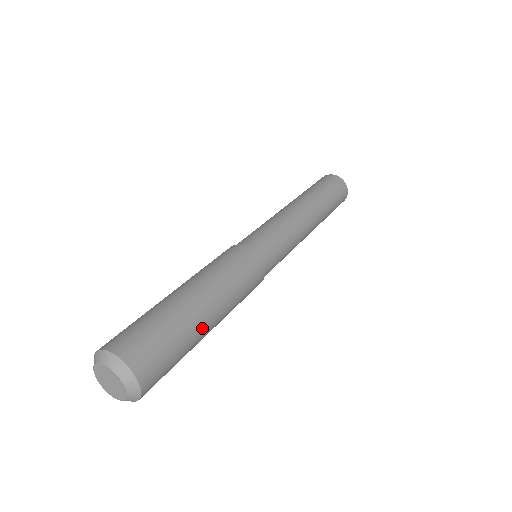
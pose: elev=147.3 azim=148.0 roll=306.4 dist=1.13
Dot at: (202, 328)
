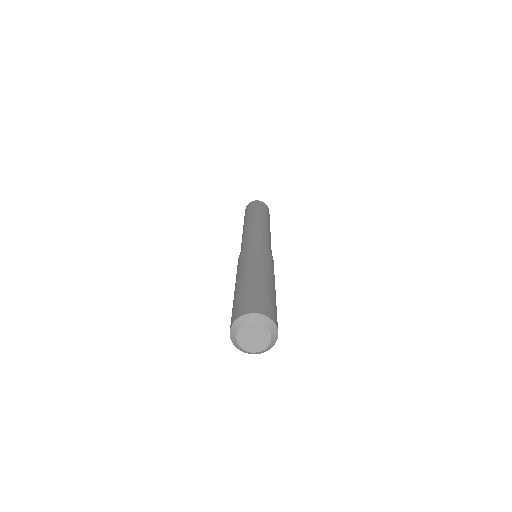
Dot at: occluded
